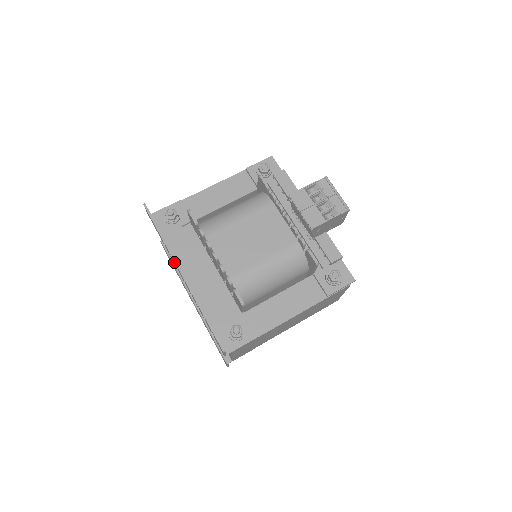
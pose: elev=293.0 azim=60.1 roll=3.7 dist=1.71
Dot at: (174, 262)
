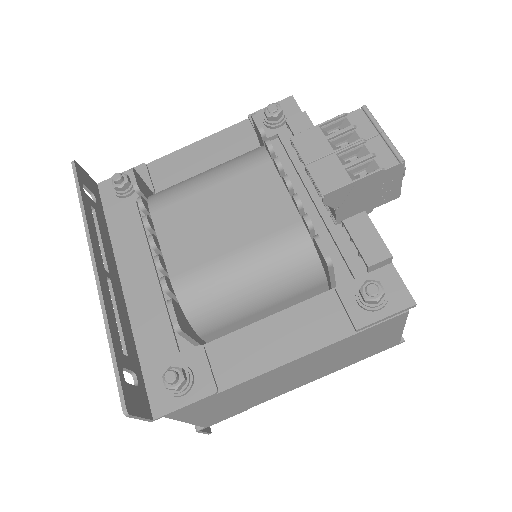
Dot at: (94, 250)
